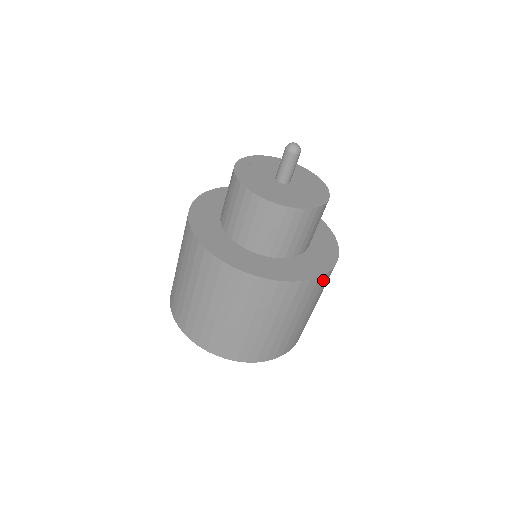
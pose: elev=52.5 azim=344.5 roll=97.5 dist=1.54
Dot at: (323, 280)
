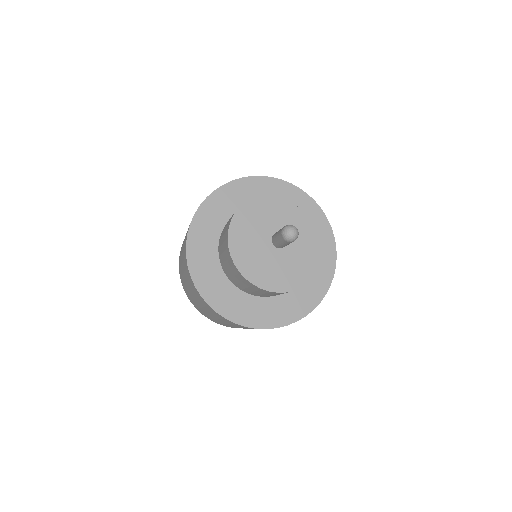
Dot at: occluded
